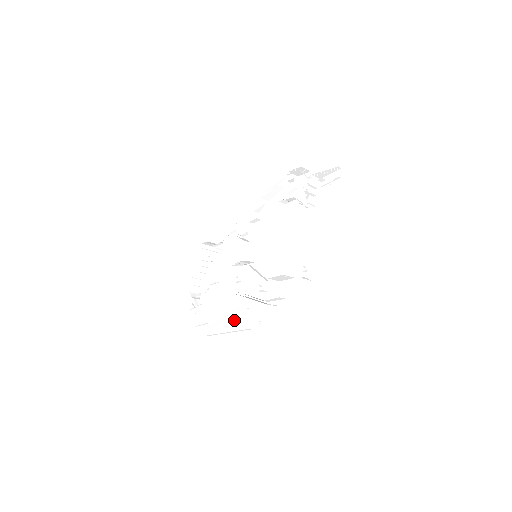
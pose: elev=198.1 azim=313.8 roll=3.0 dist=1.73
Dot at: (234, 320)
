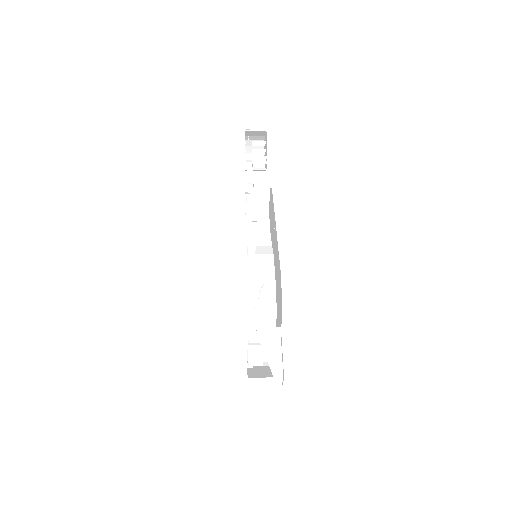
Dot at: occluded
